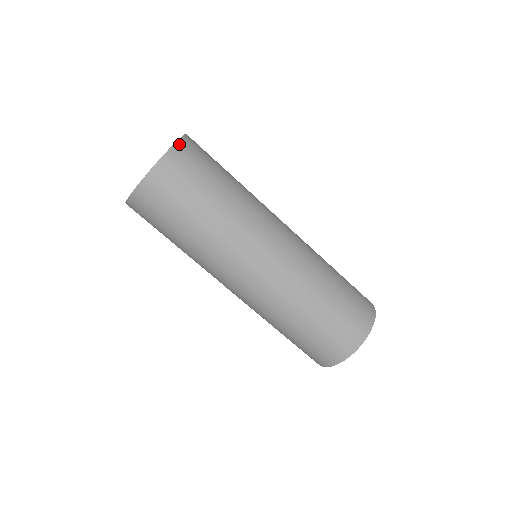
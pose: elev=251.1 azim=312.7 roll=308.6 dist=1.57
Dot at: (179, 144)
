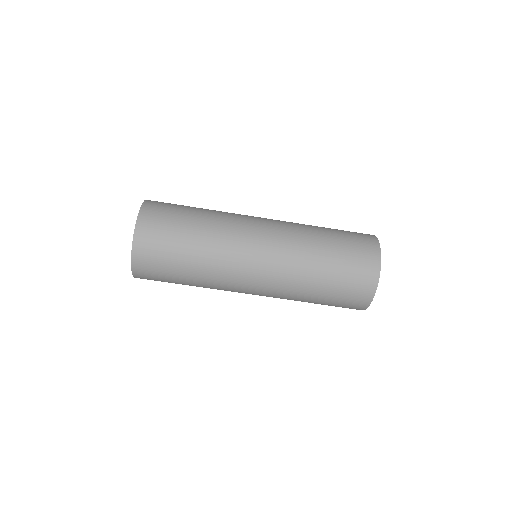
Dot at: (136, 238)
